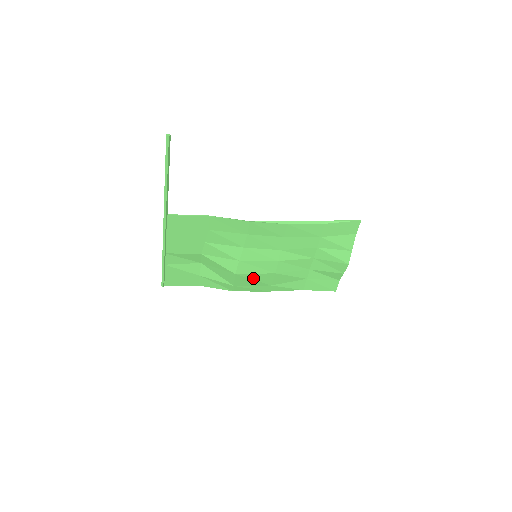
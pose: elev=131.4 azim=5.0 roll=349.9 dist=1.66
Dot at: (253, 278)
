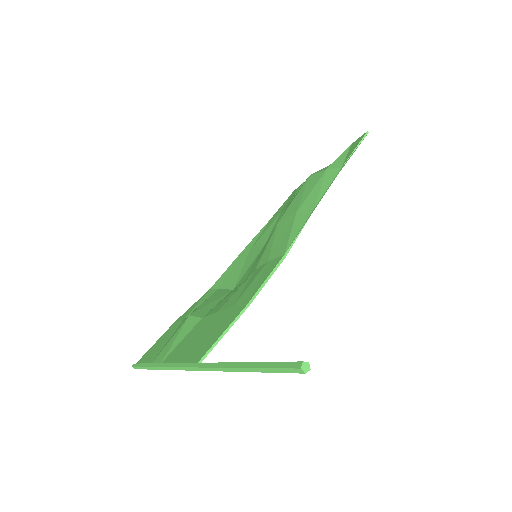
Dot at: (244, 270)
